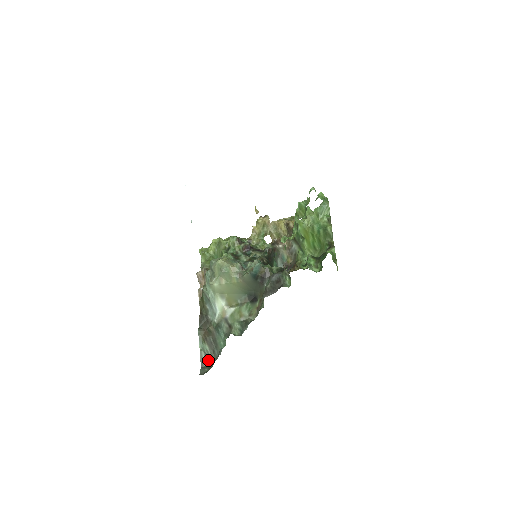
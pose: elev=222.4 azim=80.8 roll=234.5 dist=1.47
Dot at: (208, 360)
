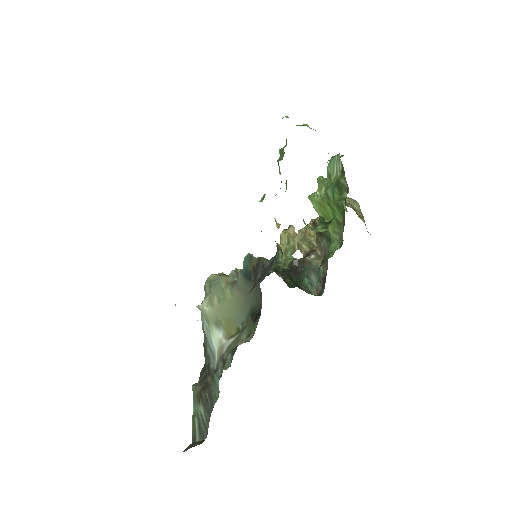
Dot at: (202, 430)
